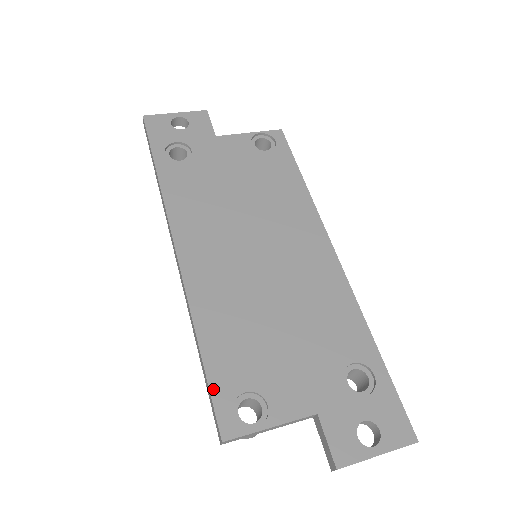
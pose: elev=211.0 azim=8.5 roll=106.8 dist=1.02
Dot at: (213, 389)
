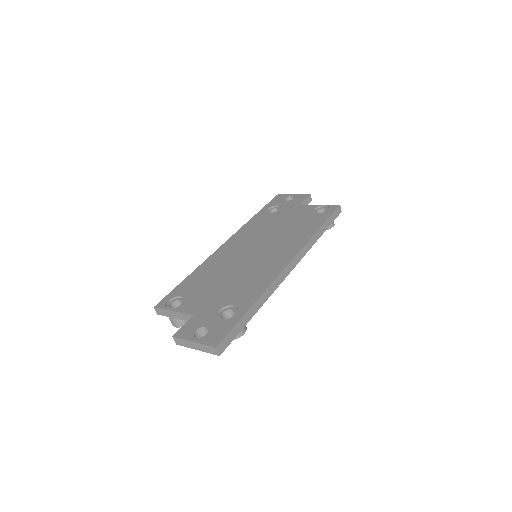
Dot at: (174, 290)
